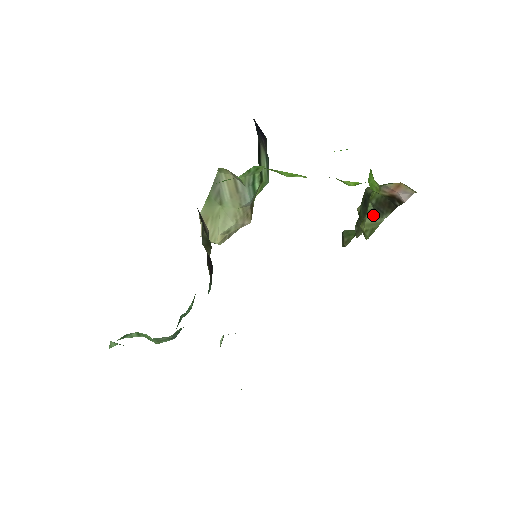
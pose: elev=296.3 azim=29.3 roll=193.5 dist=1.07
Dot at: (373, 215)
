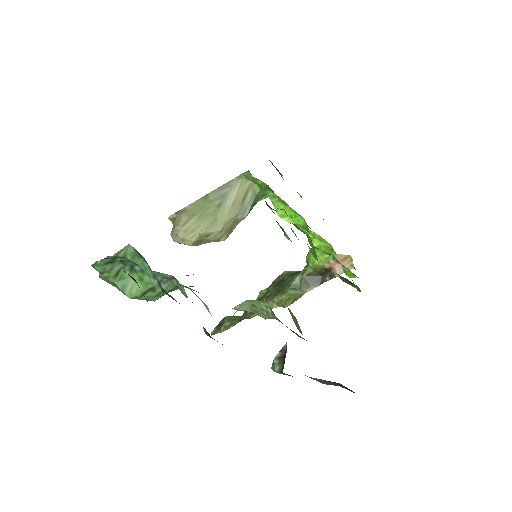
Dot at: (296, 288)
